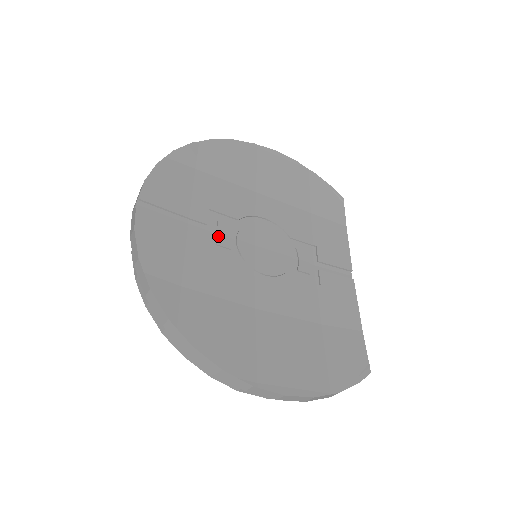
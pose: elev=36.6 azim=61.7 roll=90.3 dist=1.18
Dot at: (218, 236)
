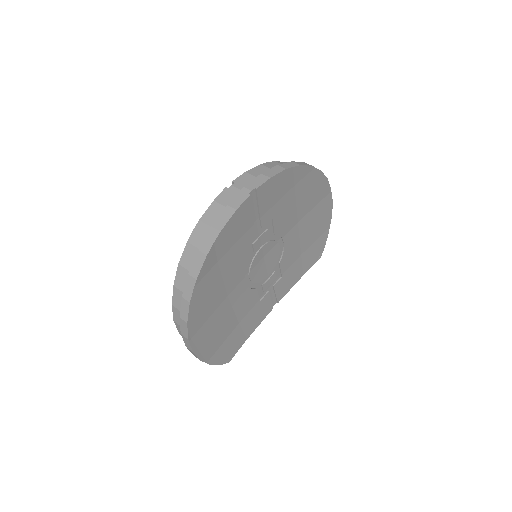
Dot at: (258, 240)
